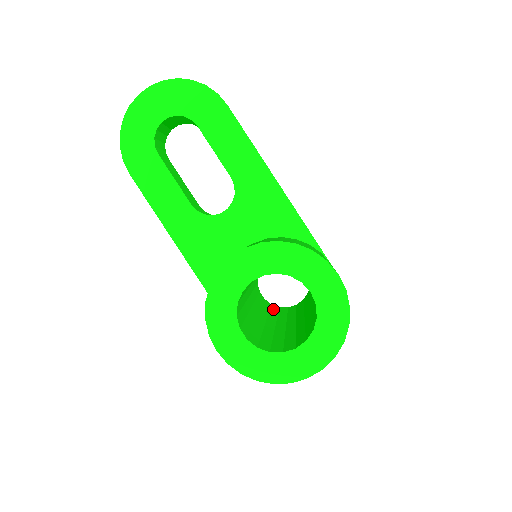
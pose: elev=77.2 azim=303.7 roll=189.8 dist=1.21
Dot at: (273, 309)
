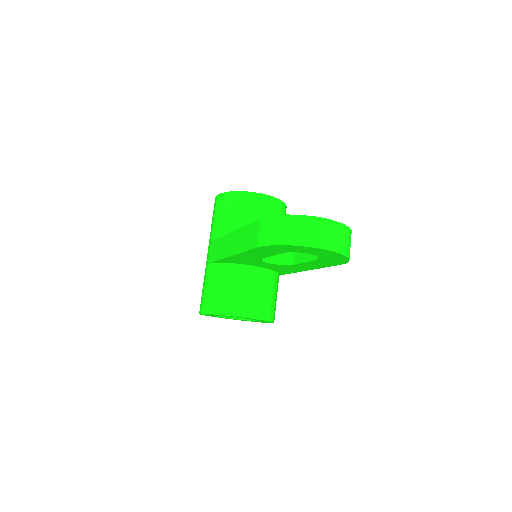
Dot at: occluded
